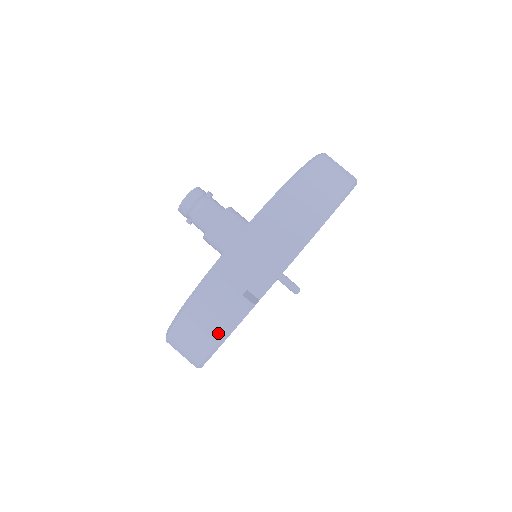
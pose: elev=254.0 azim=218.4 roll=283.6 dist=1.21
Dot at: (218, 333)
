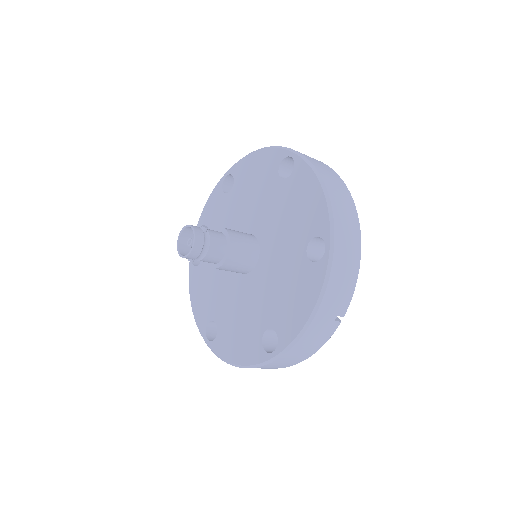
Dot at: (314, 350)
